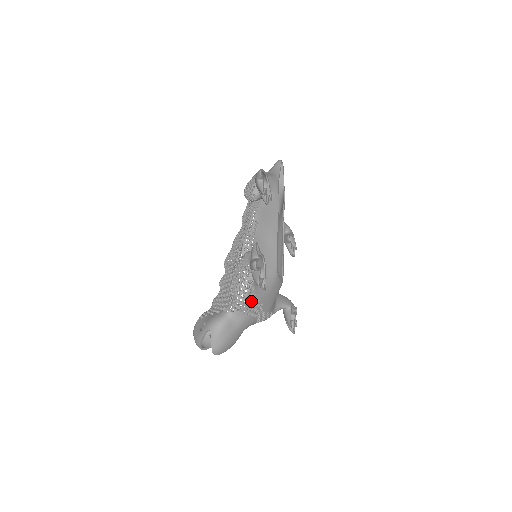
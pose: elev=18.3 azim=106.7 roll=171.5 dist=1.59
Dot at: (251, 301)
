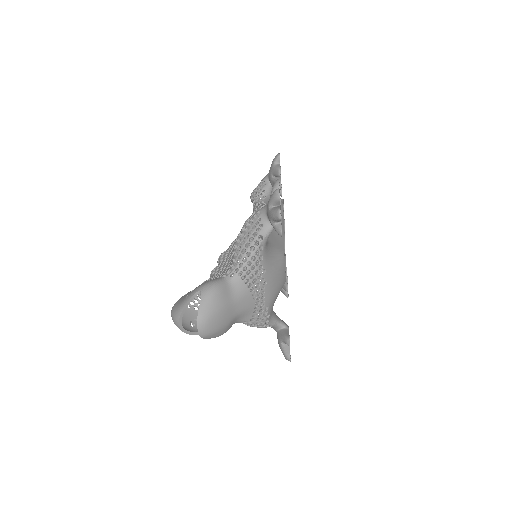
Dot at: (256, 266)
